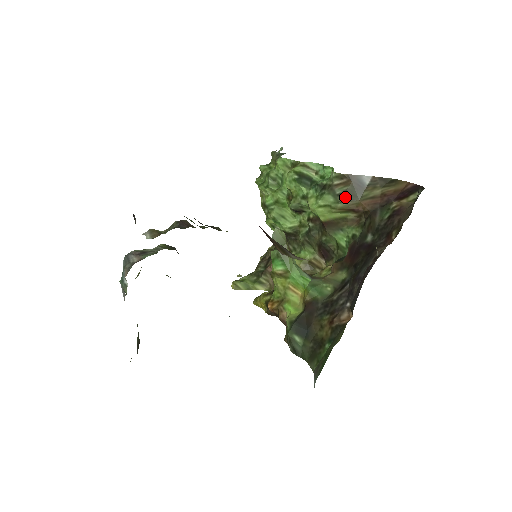
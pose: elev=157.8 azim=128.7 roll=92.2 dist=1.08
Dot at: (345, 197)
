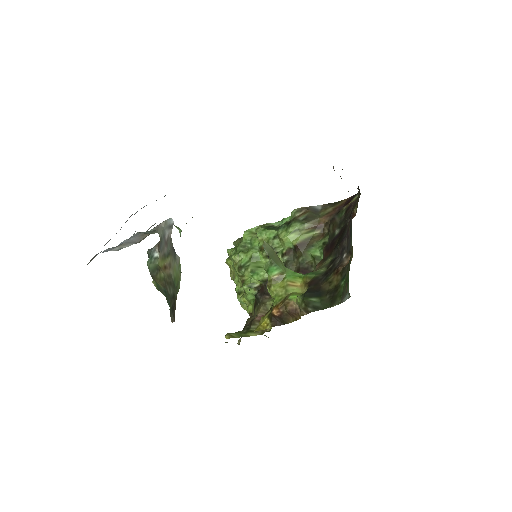
Dot at: (308, 219)
